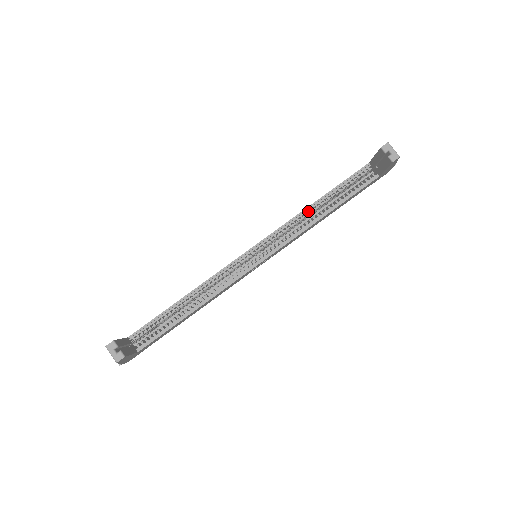
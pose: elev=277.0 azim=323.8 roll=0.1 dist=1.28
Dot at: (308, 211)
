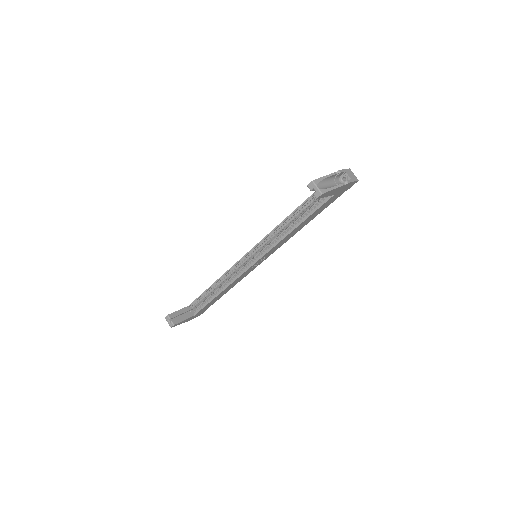
Dot at: (282, 225)
